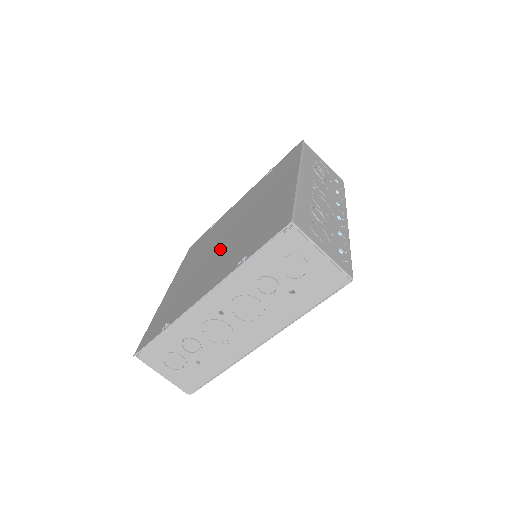
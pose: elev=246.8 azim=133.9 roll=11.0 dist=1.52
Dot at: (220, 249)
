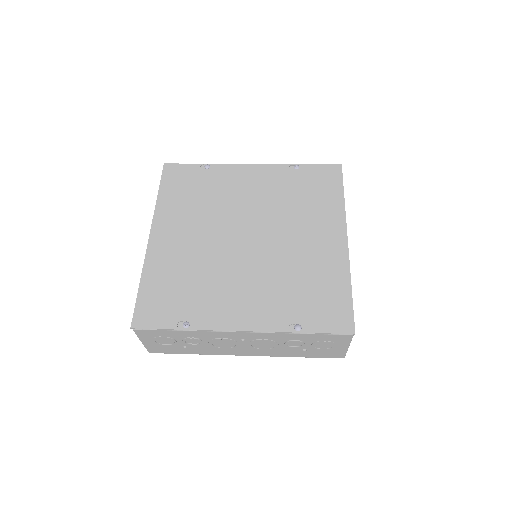
Dot at: (245, 255)
